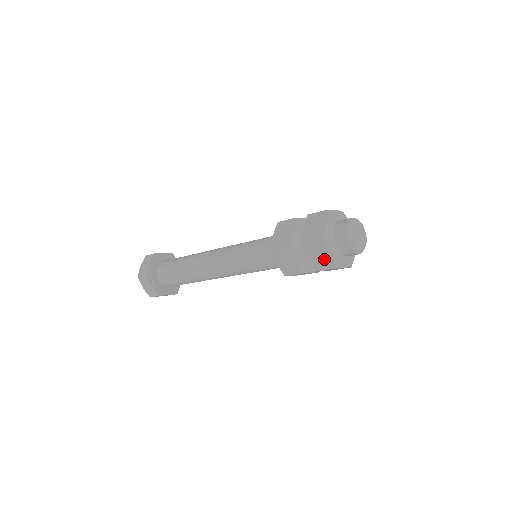
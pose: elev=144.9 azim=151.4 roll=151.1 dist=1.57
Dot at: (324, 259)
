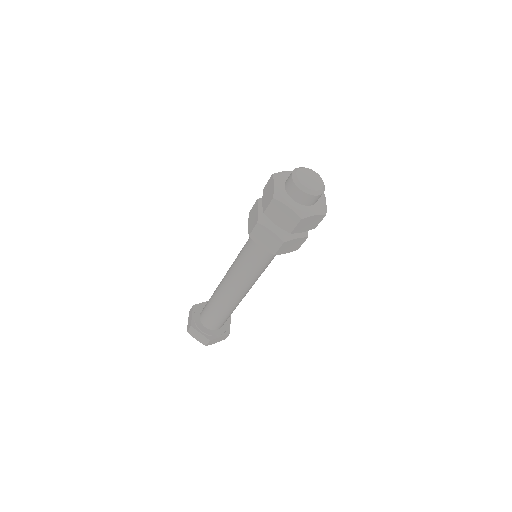
Dot at: (287, 217)
